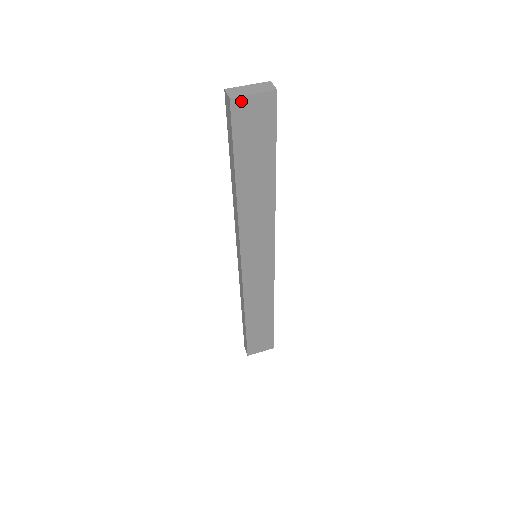
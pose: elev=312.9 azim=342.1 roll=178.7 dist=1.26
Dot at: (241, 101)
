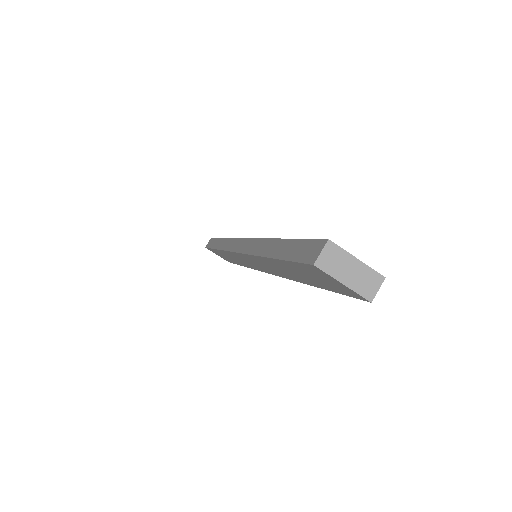
Dot at: (325, 273)
